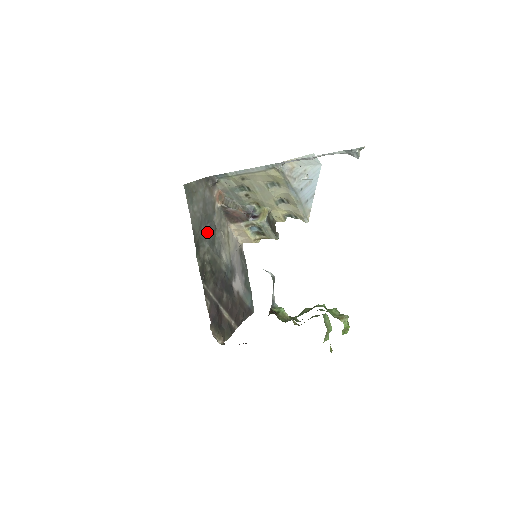
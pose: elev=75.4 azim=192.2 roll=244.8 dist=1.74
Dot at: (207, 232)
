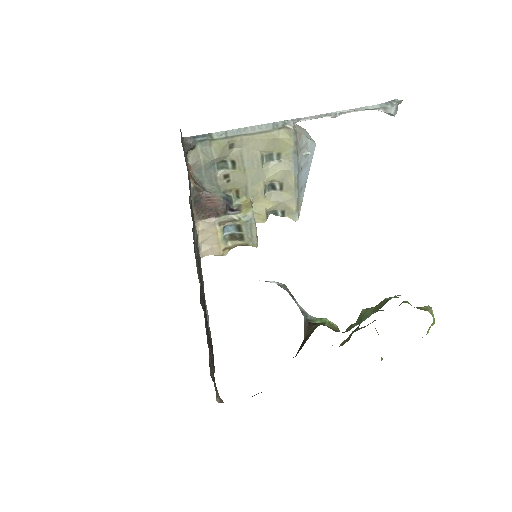
Dot at: occluded
